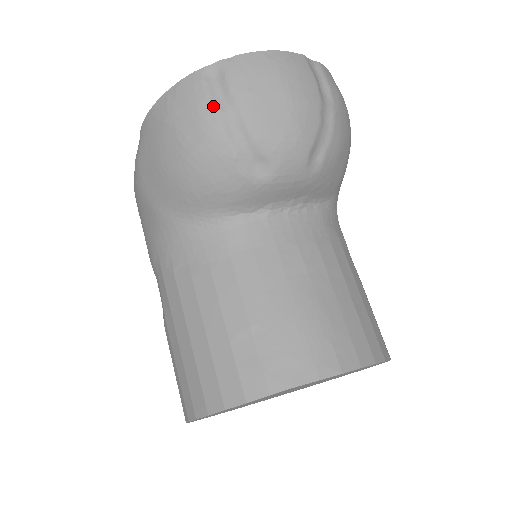
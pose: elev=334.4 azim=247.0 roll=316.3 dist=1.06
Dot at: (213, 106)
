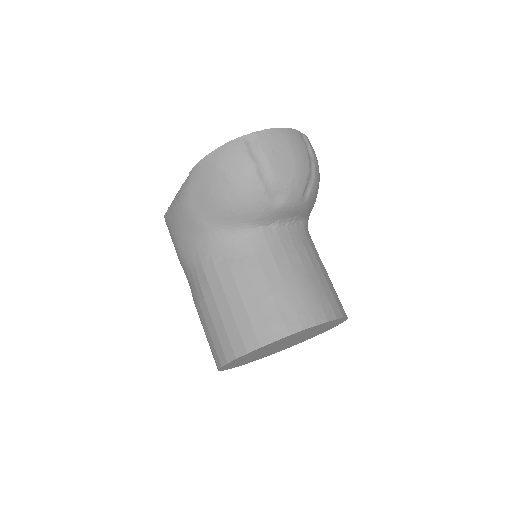
Dot at: (252, 160)
